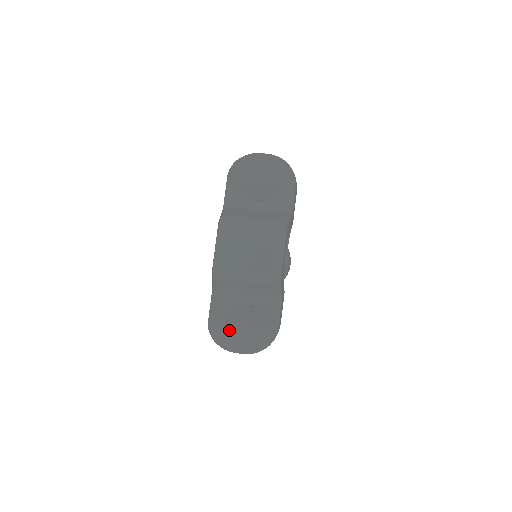
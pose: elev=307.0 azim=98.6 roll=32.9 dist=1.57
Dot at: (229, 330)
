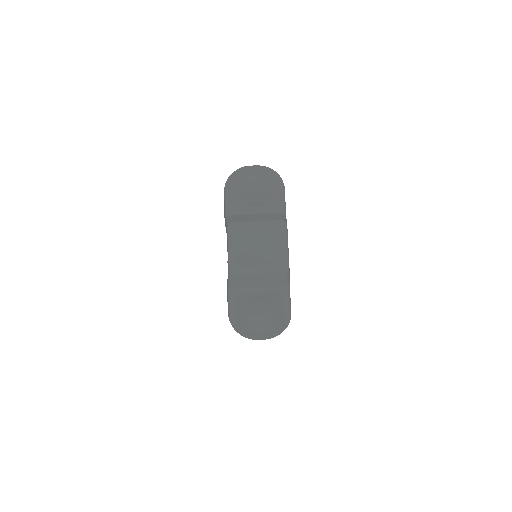
Dot at: (250, 321)
